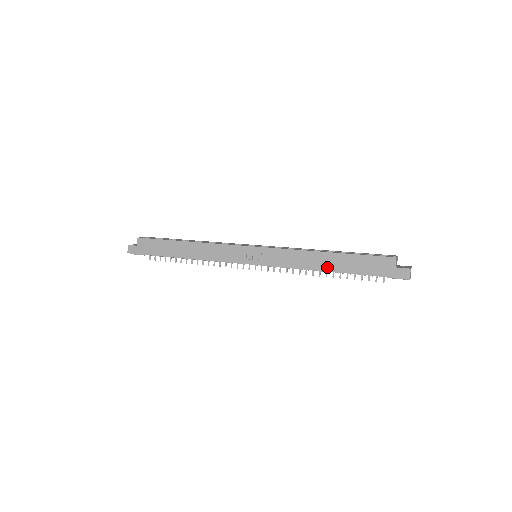
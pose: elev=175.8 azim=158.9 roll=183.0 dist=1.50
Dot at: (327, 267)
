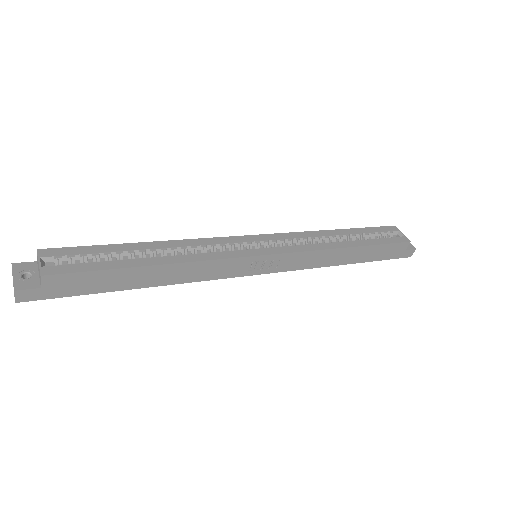
Dot at: (346, 261)
